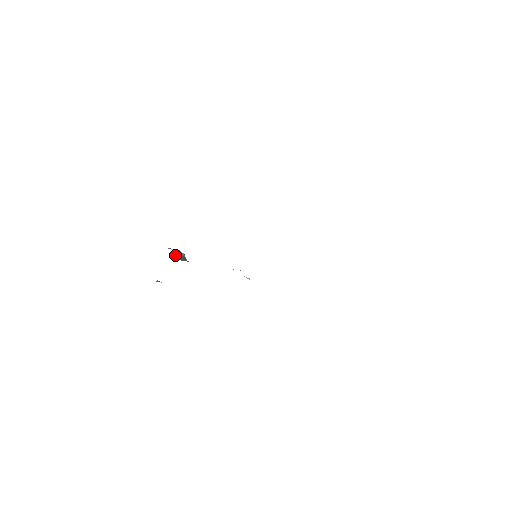
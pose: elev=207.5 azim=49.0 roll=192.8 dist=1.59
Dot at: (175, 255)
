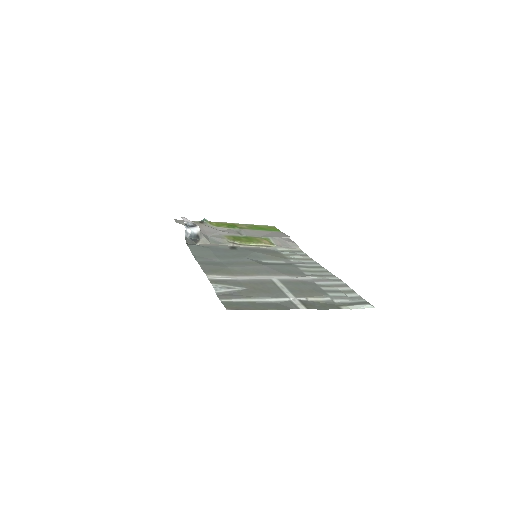
Dot at: (186, 235)
